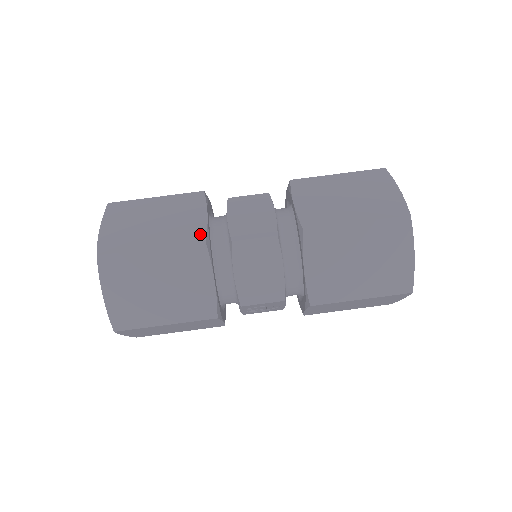
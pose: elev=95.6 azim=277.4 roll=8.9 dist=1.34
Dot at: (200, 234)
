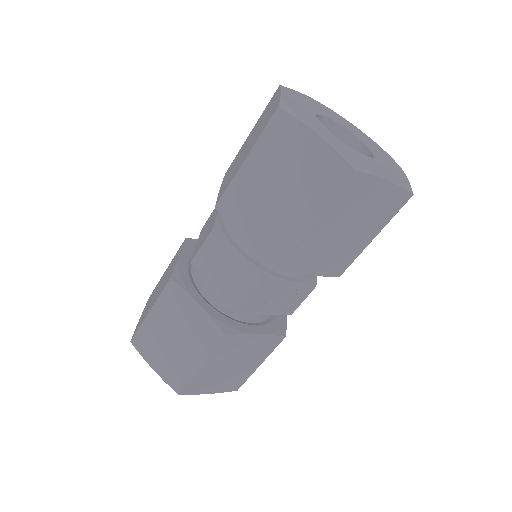
Dot at: (170, 275)
